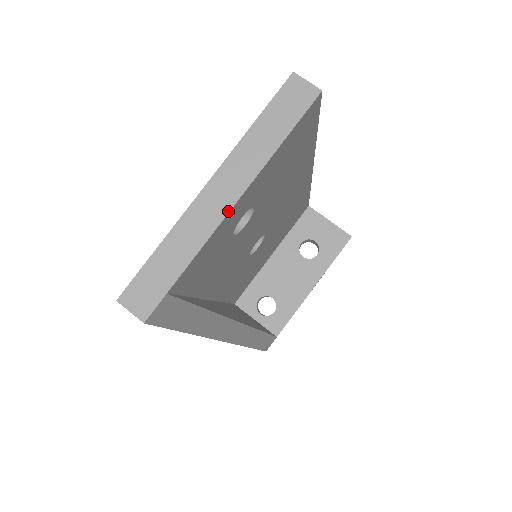
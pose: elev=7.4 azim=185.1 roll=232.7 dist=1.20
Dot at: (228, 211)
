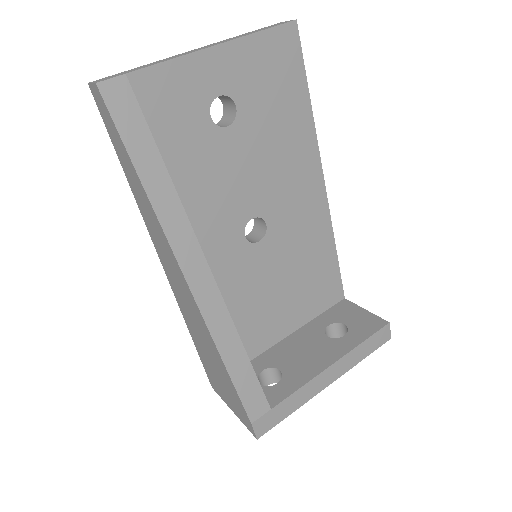
Dot at: (200, 50)
